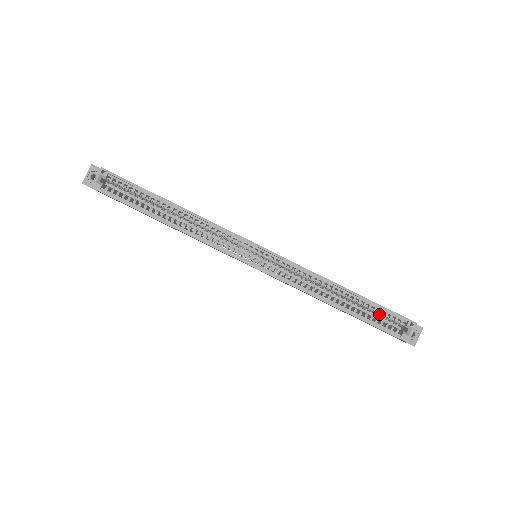
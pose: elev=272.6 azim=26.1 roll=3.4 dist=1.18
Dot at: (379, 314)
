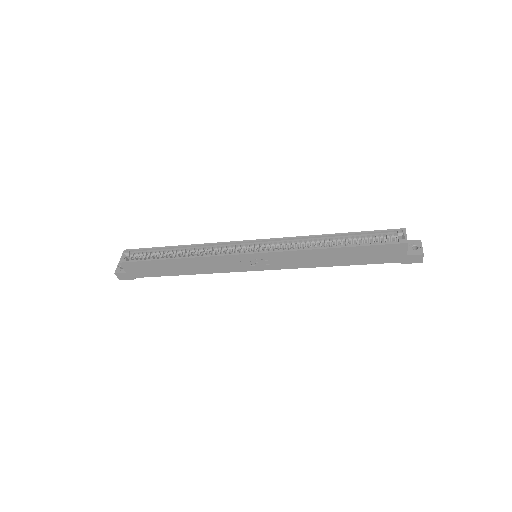
Dot at: (371, 239)
